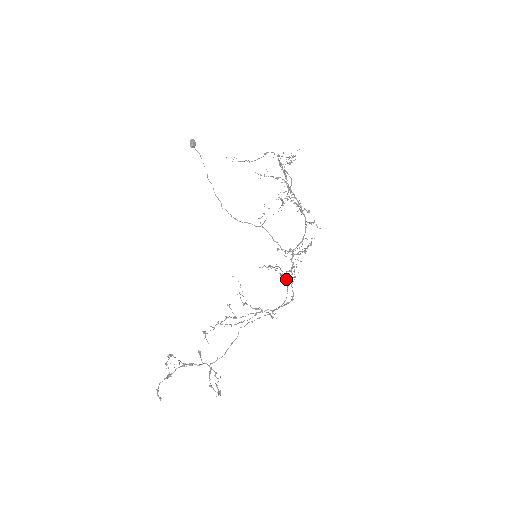
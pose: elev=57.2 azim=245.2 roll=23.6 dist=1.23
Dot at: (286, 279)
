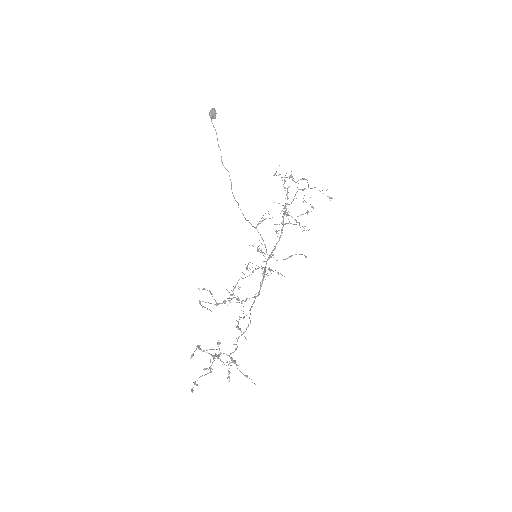
Dot at: occluded
